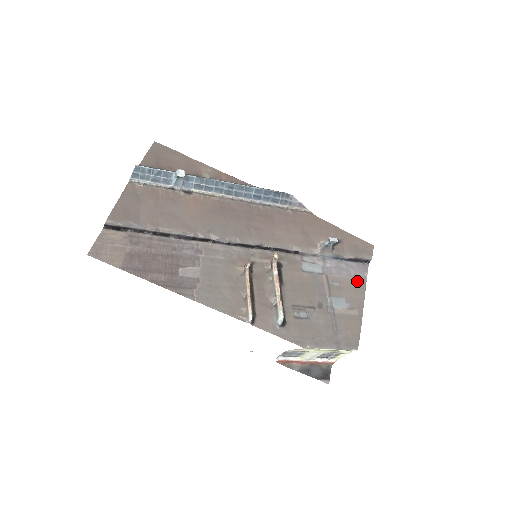
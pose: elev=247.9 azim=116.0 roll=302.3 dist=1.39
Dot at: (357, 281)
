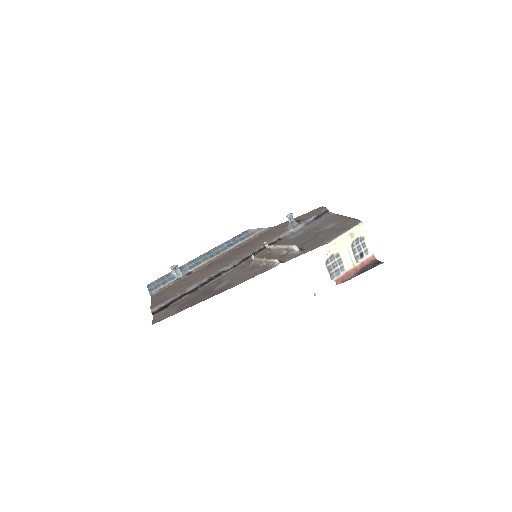
Dot at: (330, 217)
